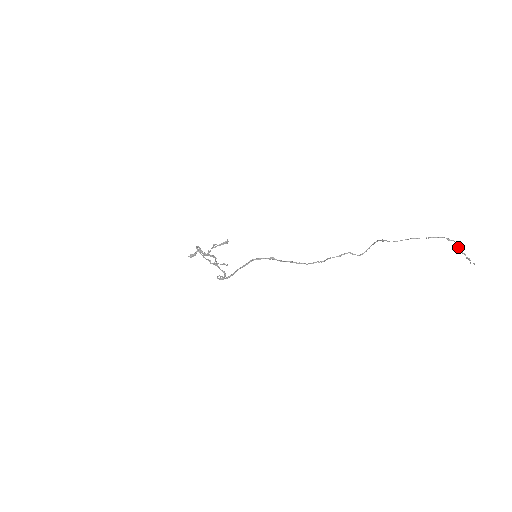
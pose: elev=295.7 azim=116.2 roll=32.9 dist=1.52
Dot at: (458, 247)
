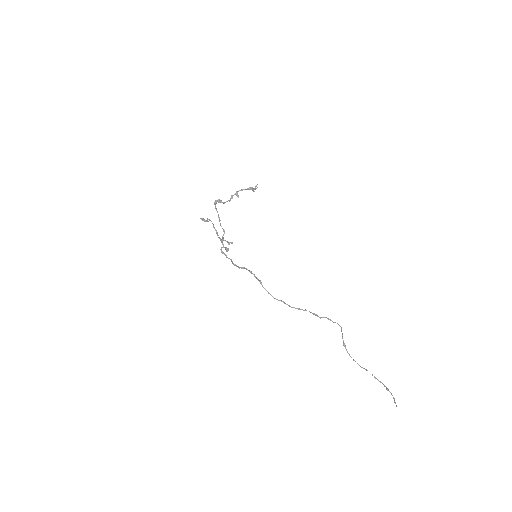
Dot at: (392, 395)
